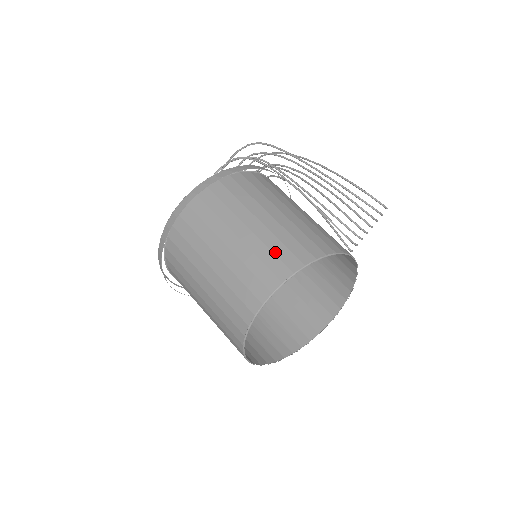
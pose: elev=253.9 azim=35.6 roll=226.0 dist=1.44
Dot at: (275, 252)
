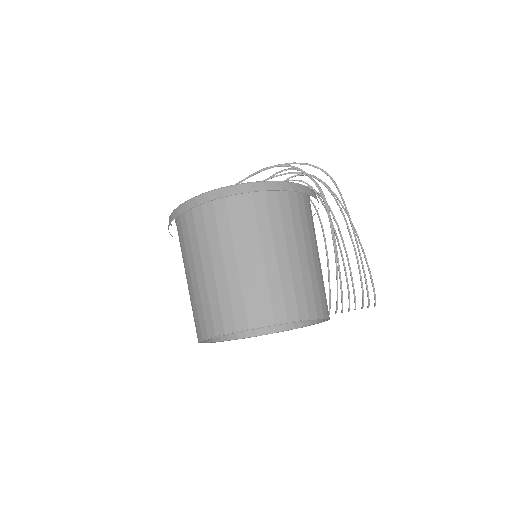
Dot at: (296, 292)
